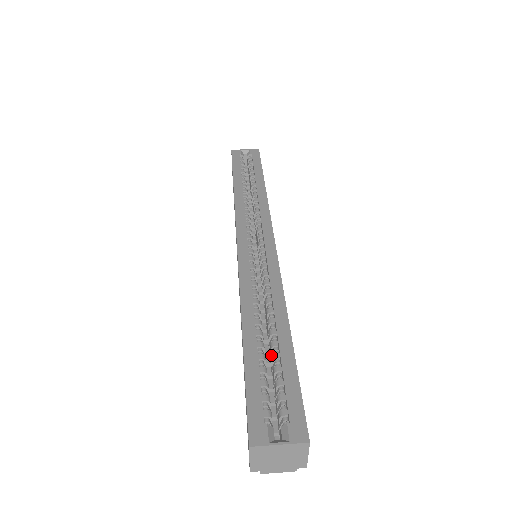
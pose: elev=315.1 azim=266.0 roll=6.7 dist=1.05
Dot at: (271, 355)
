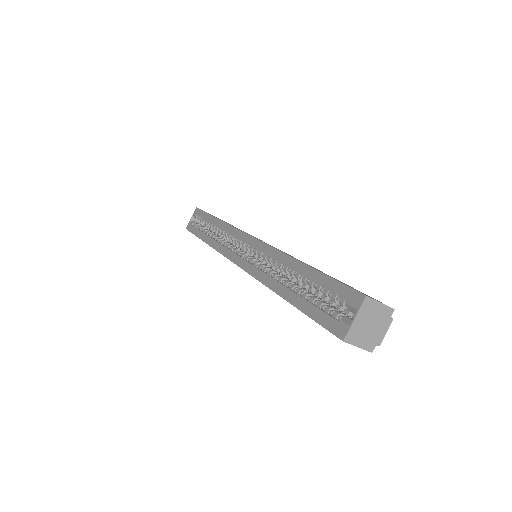
Dot at: occluded
